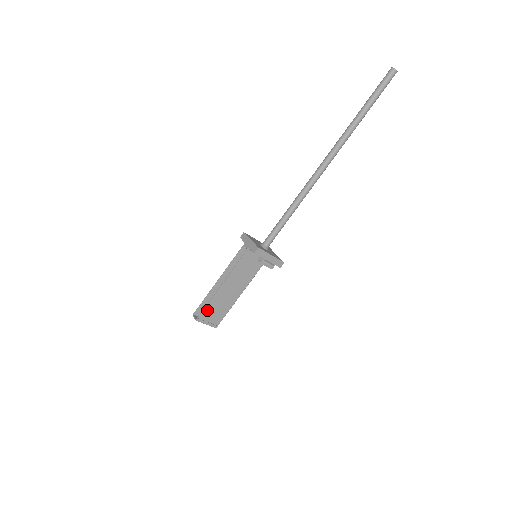
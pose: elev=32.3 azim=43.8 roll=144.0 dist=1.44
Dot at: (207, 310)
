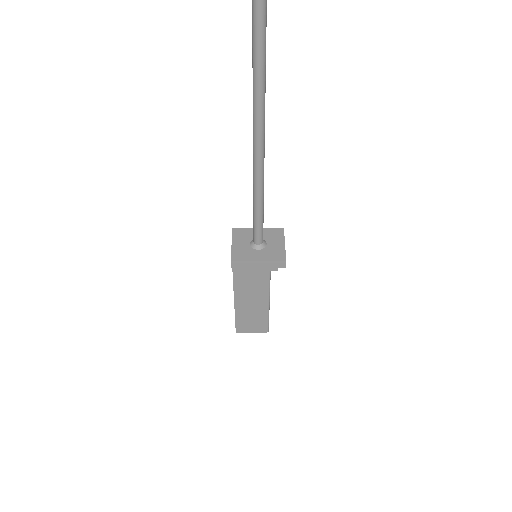
Dot at: (240, 322)
